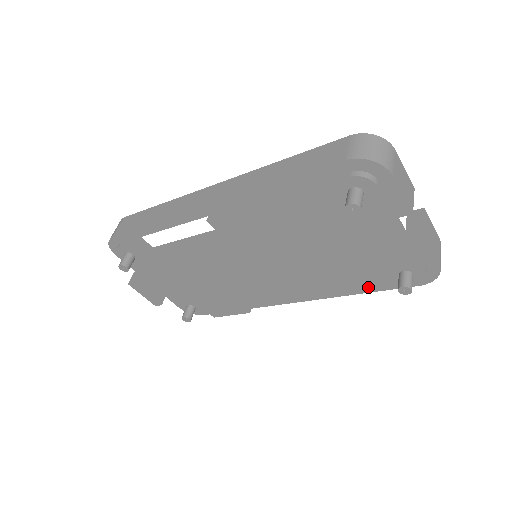
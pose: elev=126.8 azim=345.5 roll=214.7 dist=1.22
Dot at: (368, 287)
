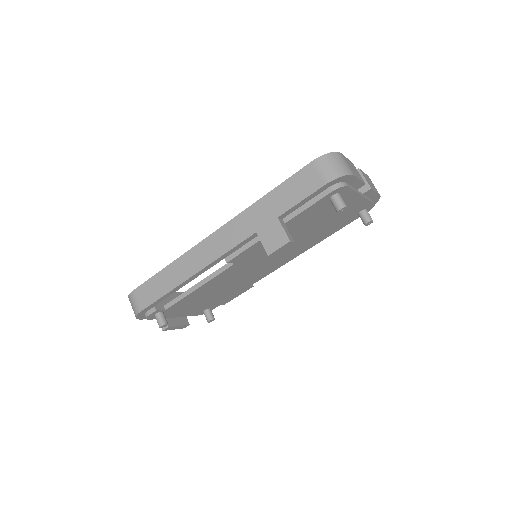
Dot at: (338, 229)
